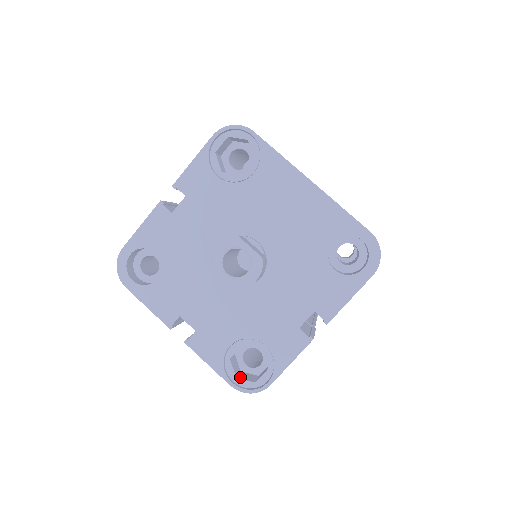
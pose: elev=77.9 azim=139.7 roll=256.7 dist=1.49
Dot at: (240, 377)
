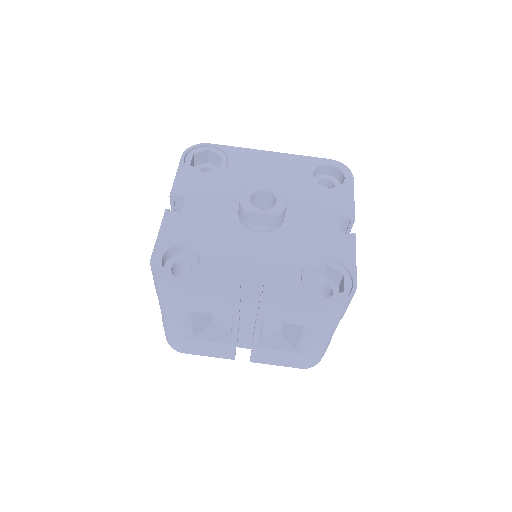
Dot at: (328, 298)
